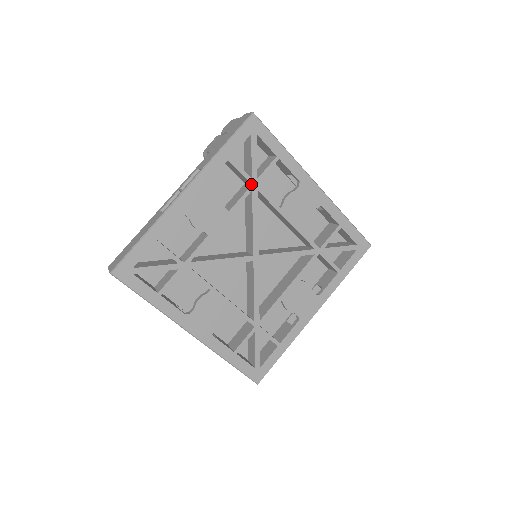
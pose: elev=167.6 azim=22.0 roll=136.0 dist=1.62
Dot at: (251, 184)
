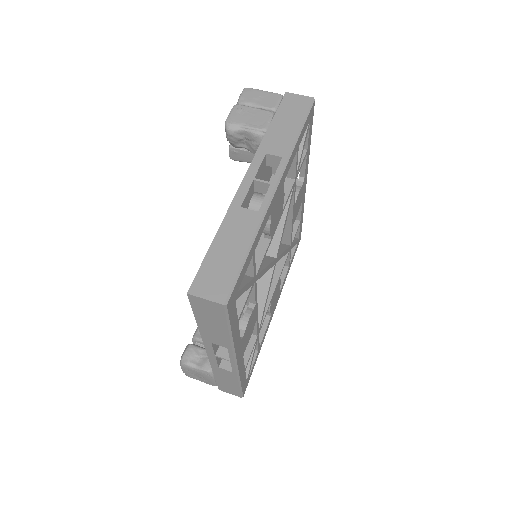
Dot at: (294, 179)
